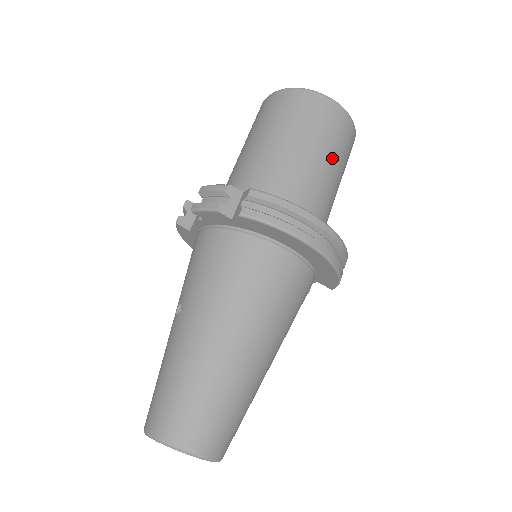
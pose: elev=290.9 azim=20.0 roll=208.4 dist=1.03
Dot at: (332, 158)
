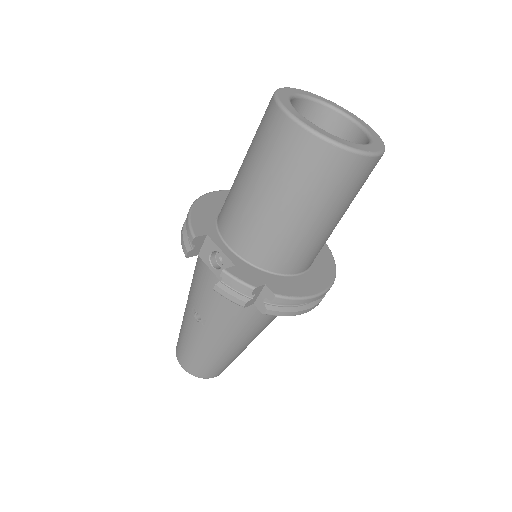
Dot at: occluded
